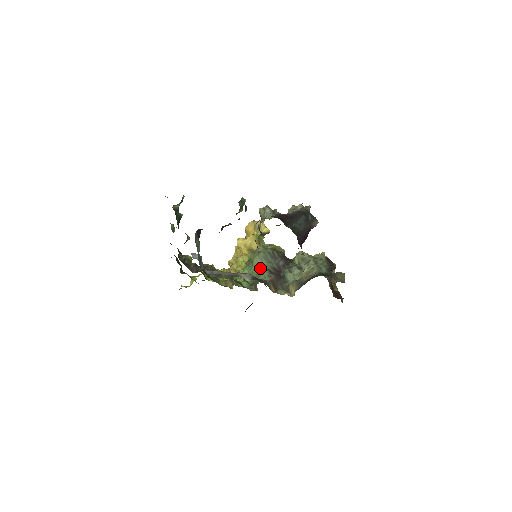
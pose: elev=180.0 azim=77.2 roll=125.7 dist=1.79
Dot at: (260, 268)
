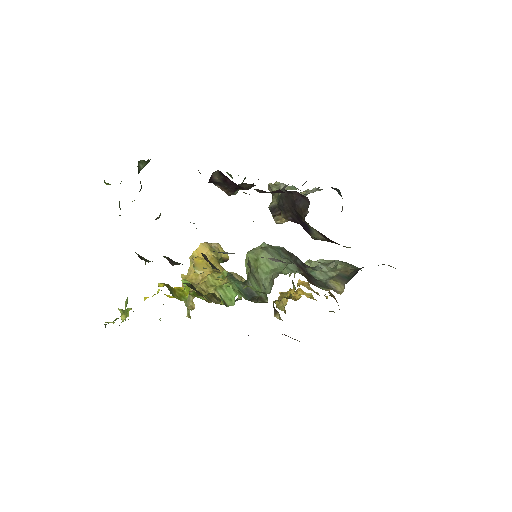
Dot at: (274, 265)
